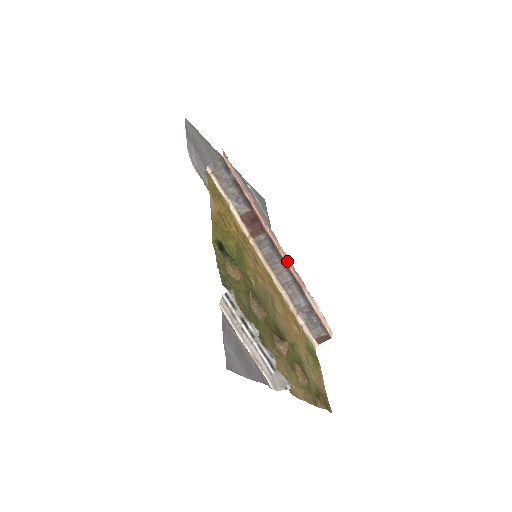
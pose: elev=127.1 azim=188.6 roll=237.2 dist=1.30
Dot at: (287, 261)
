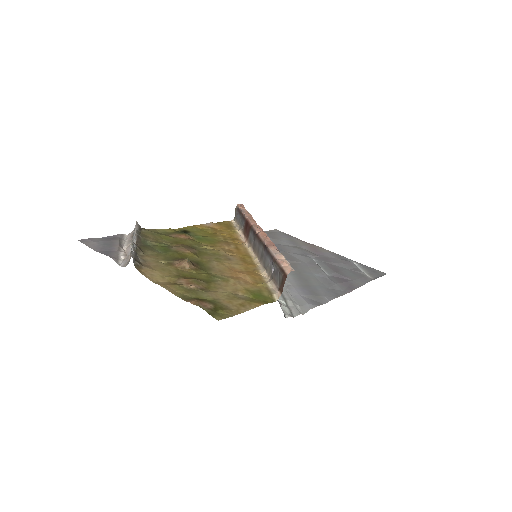
Dot at: (261, 236)
